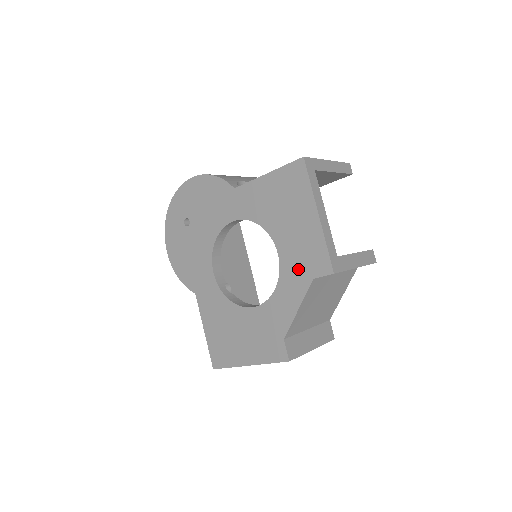
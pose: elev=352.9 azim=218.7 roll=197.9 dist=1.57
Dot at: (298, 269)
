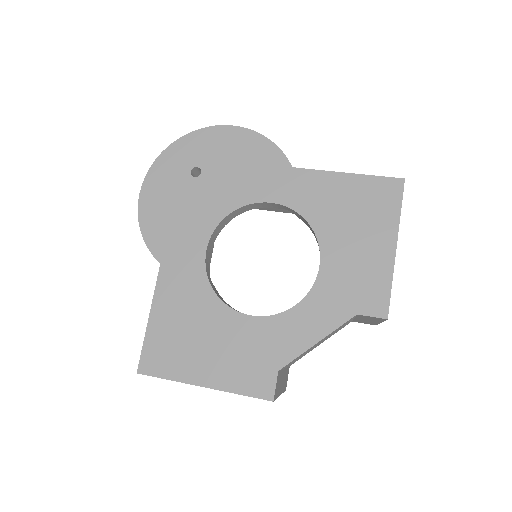
Dot at: (340, 295)
